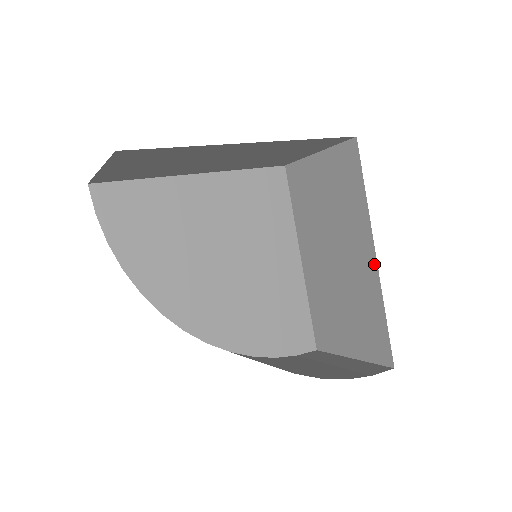
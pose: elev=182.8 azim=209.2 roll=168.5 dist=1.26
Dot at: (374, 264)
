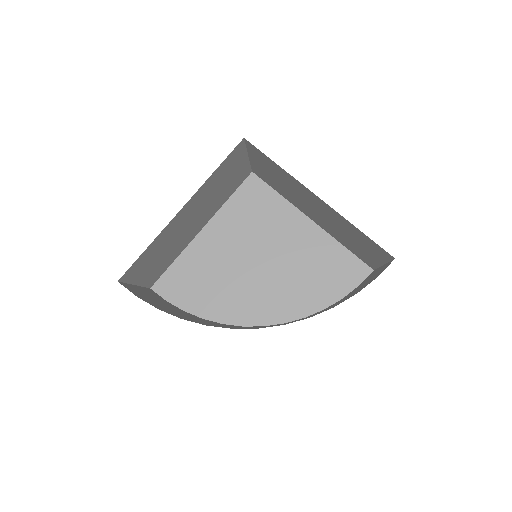
Dot at: (323, 203)
